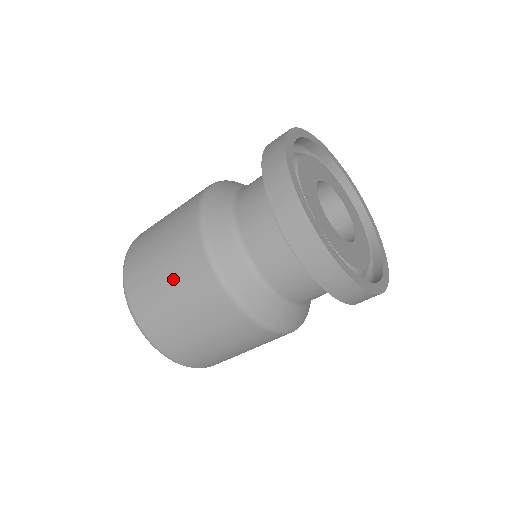
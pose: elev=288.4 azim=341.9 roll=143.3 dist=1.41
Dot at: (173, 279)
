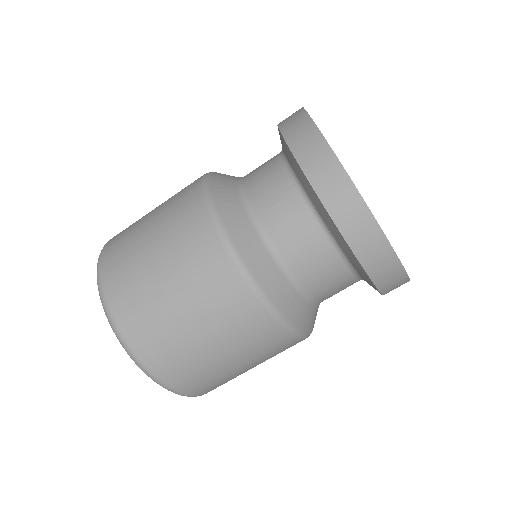
Dot at: (207, 324)
